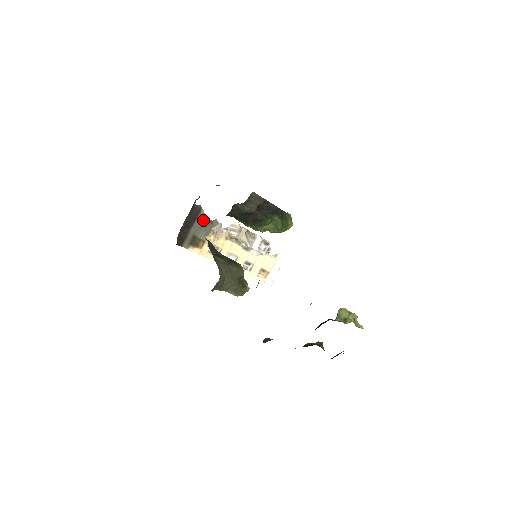
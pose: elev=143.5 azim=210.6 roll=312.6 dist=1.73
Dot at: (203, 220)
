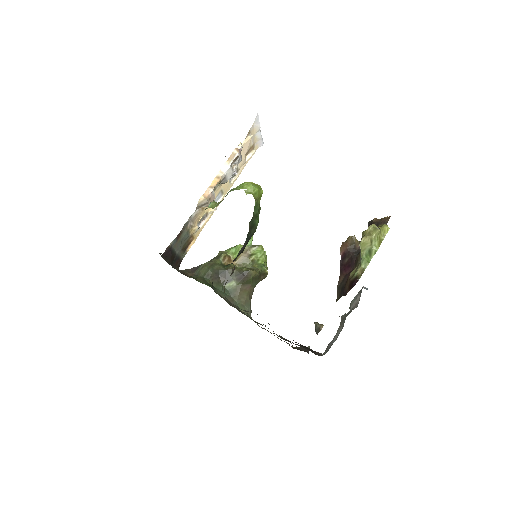
Dot at: (177, 241)
